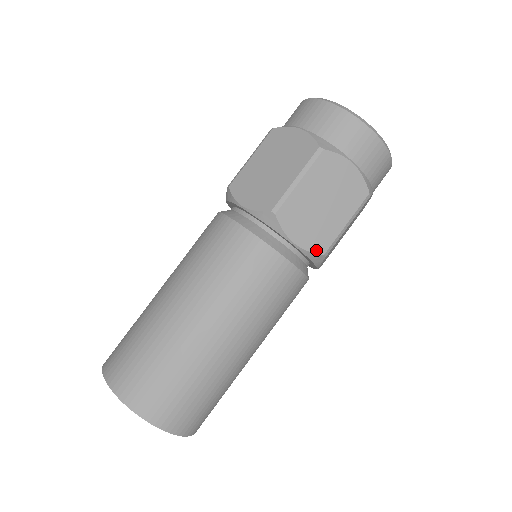
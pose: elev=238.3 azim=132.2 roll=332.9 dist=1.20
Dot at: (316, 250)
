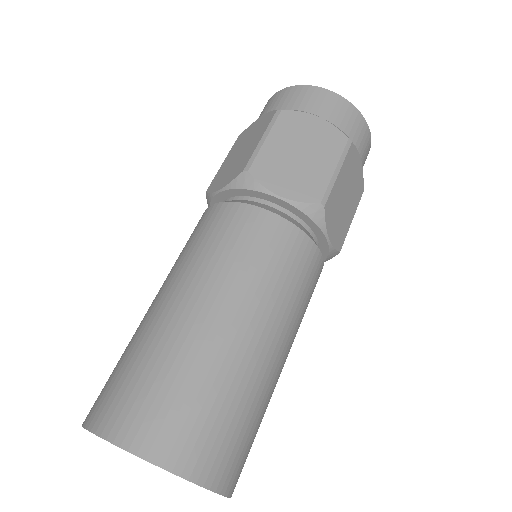
Dot at: (309, 200)
